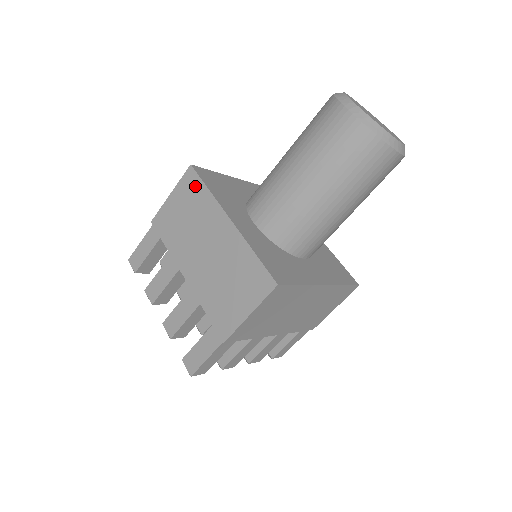
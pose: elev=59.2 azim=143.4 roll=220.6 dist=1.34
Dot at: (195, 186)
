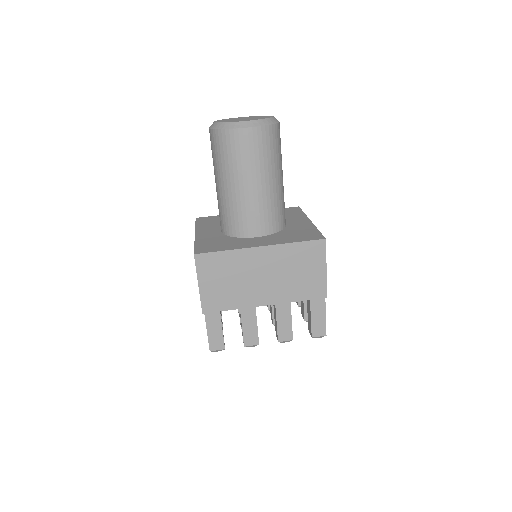
Dot at: (213, 260)
